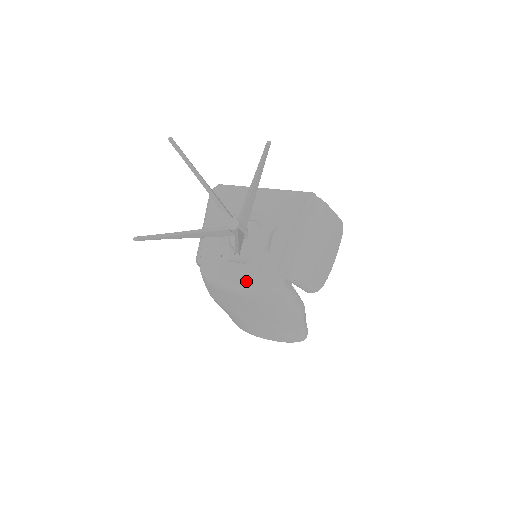
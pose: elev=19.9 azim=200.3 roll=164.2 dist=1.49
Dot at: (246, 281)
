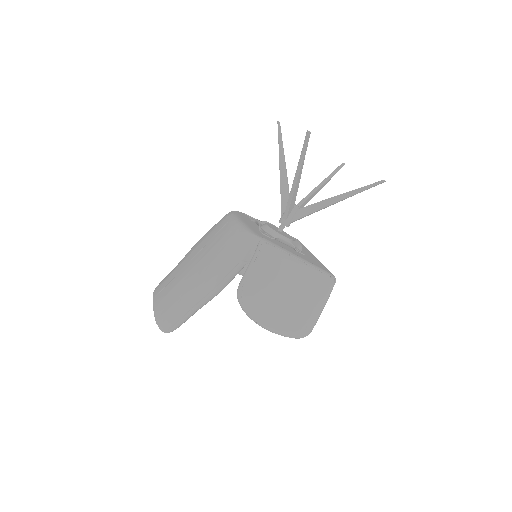
Dot at: (245, 222)
